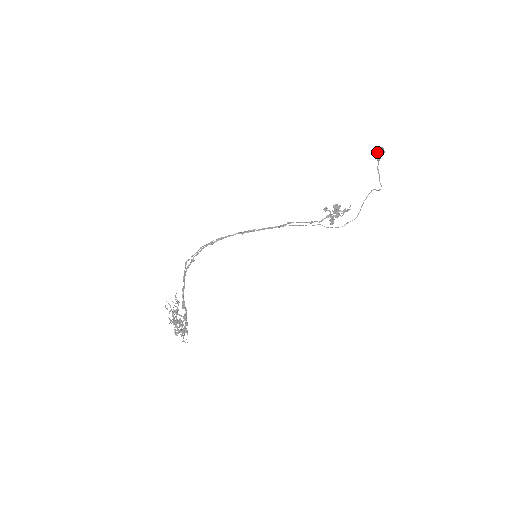
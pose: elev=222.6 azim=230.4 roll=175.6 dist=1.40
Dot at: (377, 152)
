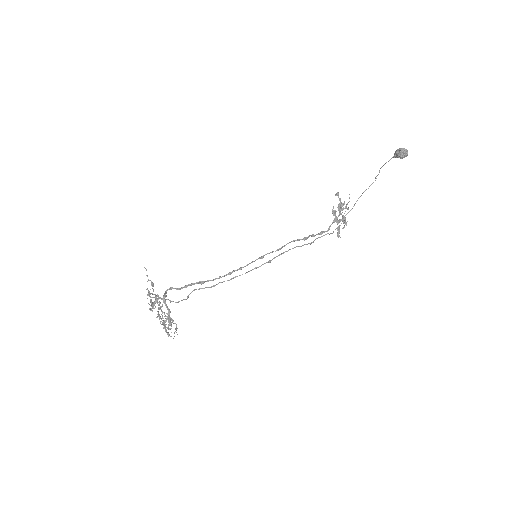
Dot at: (401, 156)
